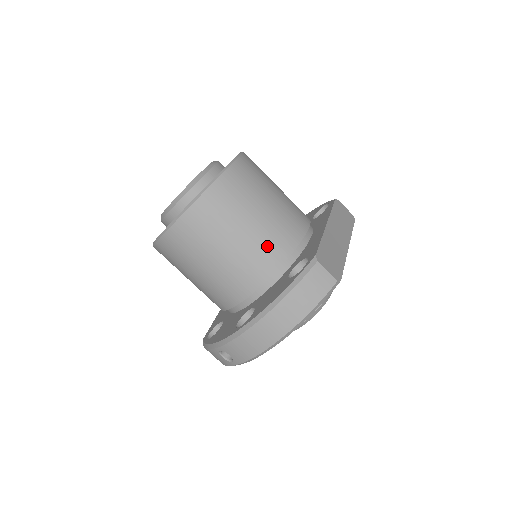
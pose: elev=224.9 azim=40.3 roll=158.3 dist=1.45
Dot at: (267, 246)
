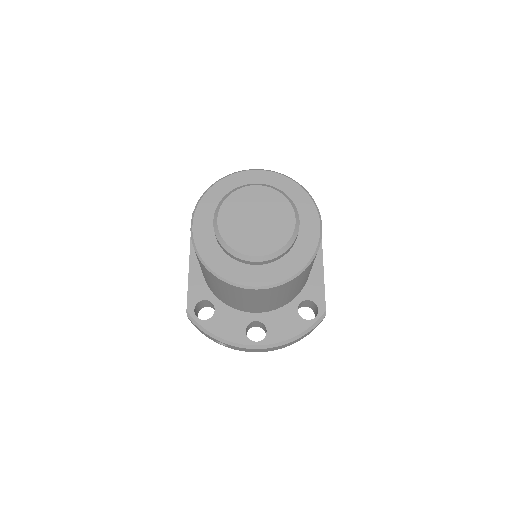
Dot at: (297, 292)
